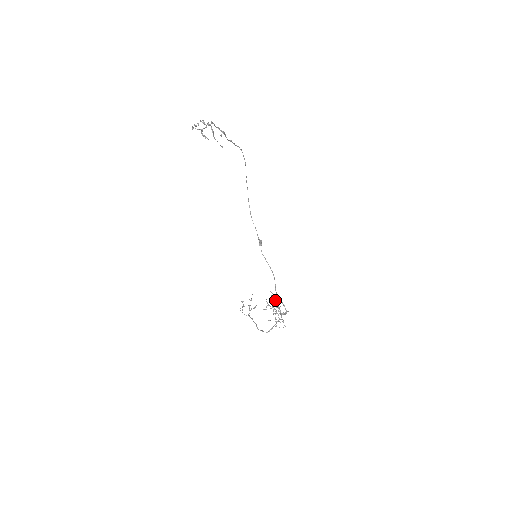
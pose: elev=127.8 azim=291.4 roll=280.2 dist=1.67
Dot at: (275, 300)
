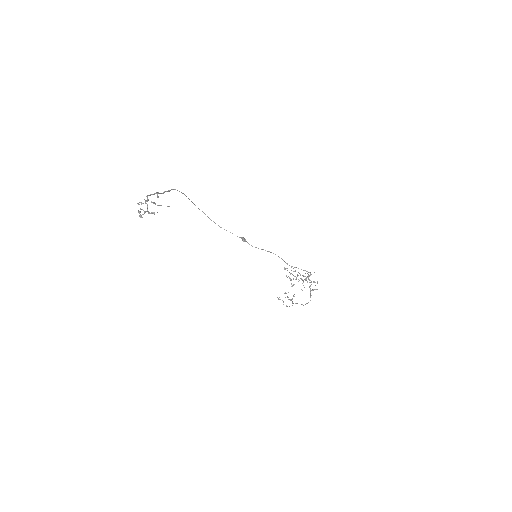
Dot at: occluded
